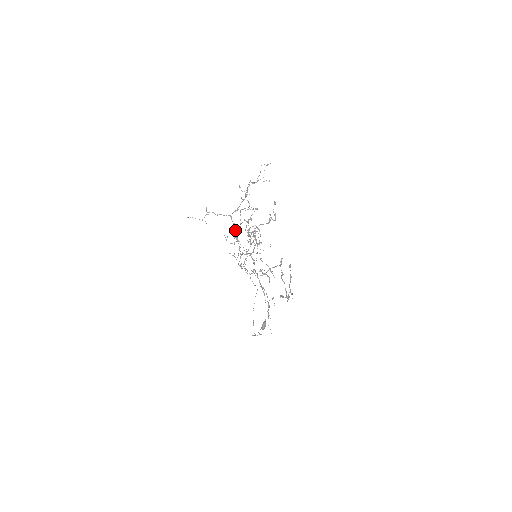
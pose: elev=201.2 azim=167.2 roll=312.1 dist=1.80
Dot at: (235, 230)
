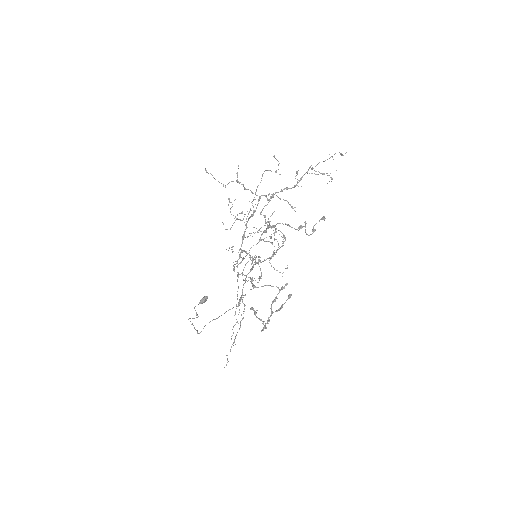
Dot at: (253, 215)
